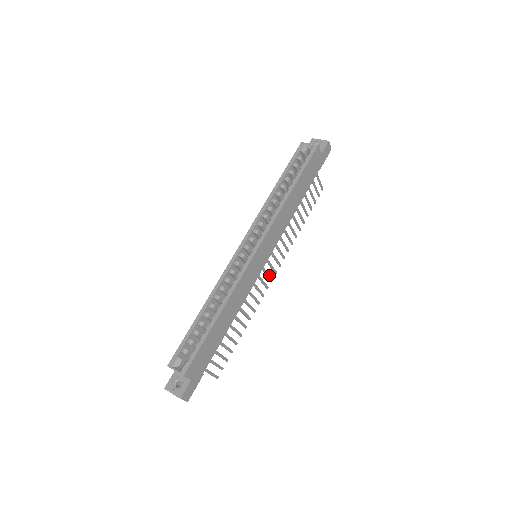
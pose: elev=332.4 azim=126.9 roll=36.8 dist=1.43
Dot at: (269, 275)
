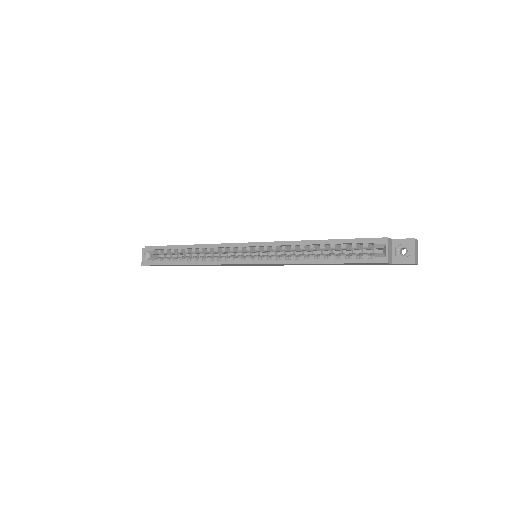
Dot at: occluded
